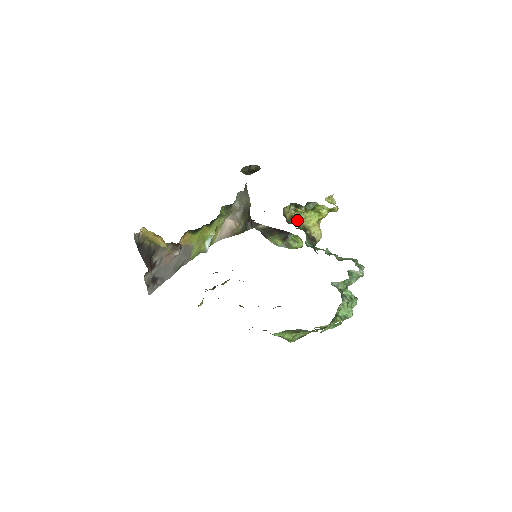
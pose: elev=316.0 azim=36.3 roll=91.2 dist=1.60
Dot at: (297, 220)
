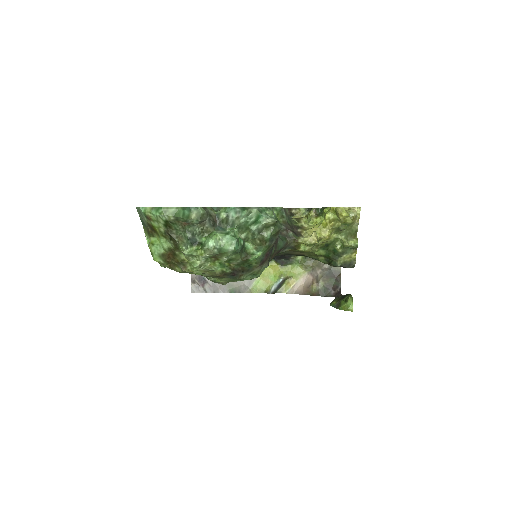
Dot at: occluded
